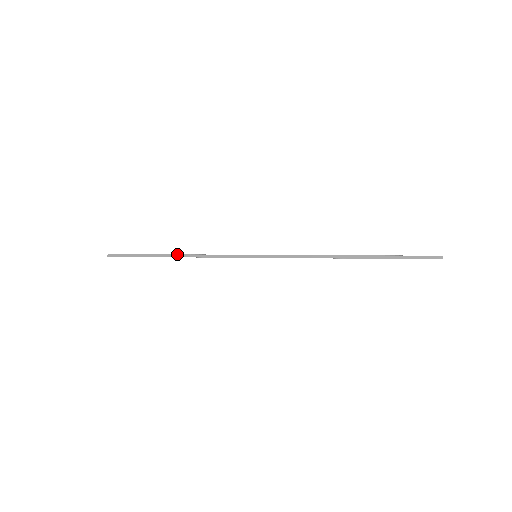
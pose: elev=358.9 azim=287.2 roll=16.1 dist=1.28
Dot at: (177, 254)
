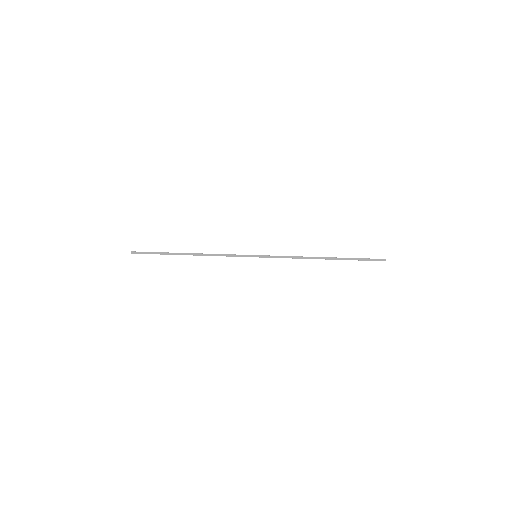
Dot at: (193, 253)
